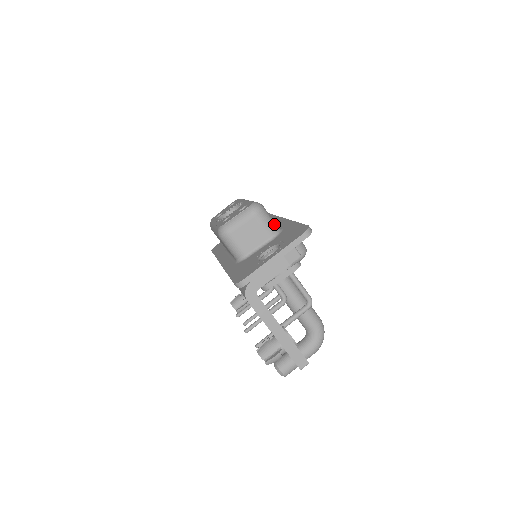
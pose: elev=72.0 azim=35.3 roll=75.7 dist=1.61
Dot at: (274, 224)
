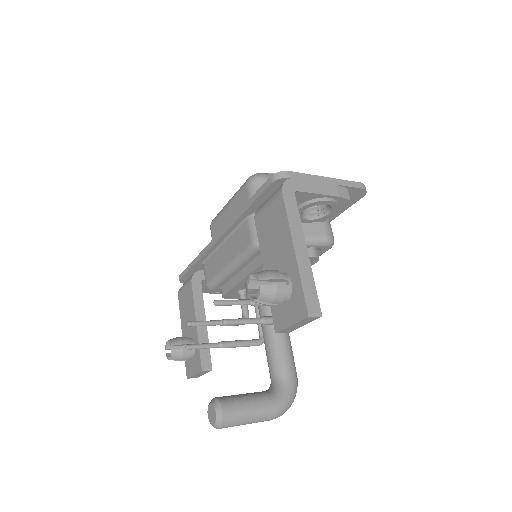
Dot at: occluded
